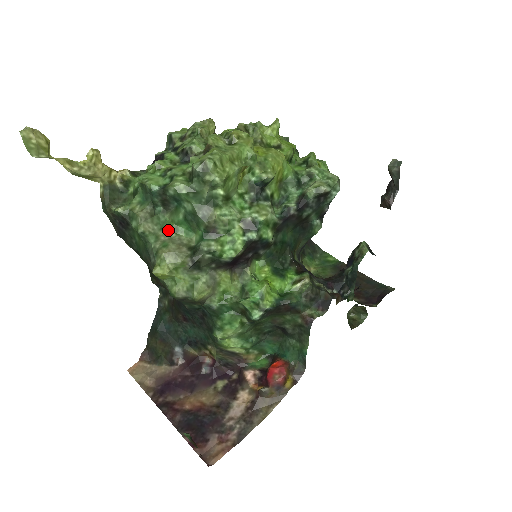
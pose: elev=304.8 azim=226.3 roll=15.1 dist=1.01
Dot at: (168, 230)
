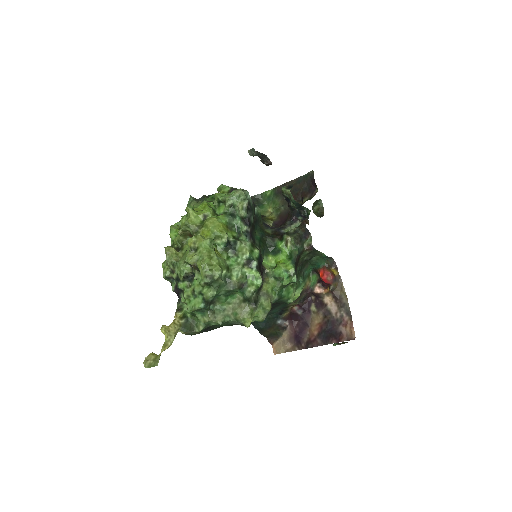
Dot at: (226, 308)
